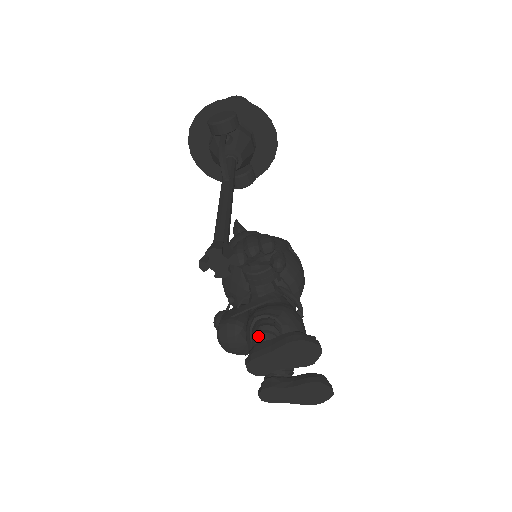
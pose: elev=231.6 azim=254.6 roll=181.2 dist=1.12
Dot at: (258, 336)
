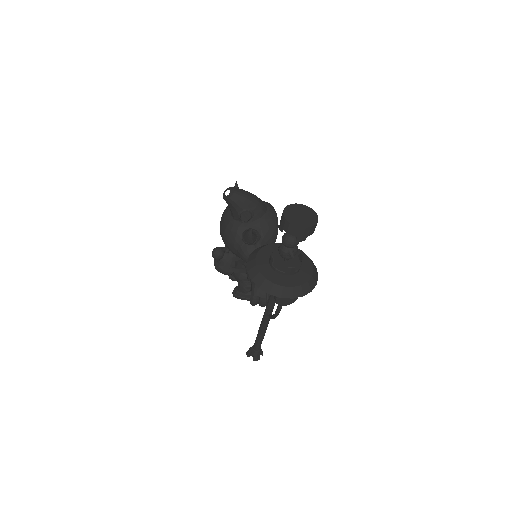
Dot at: (244, 293)
